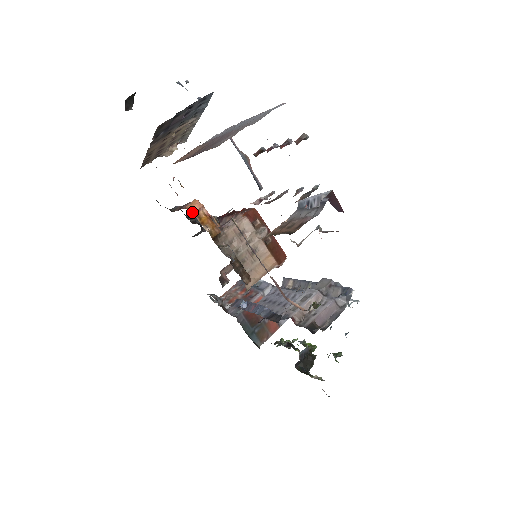
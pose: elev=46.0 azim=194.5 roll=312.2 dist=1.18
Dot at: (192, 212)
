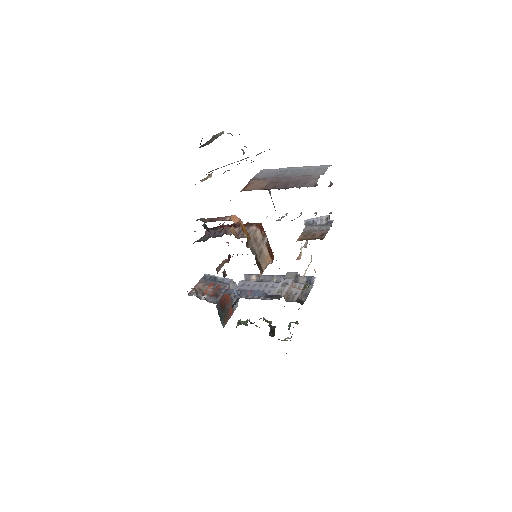
Dot at: (236, 223)
